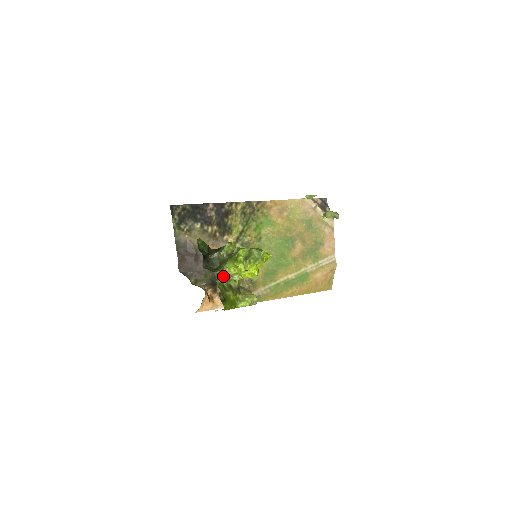
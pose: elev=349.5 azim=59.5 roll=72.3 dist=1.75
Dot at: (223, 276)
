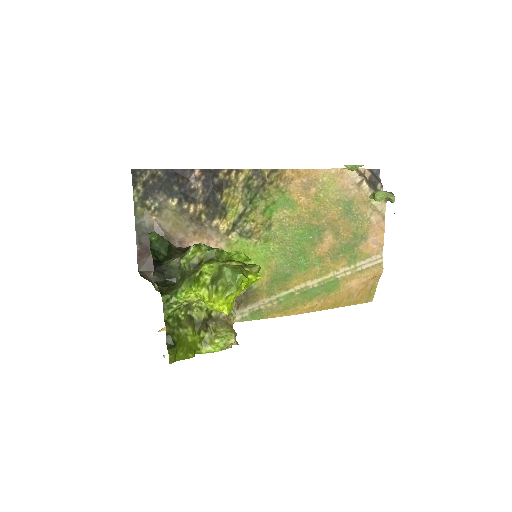
Dot at: (177, 303)
